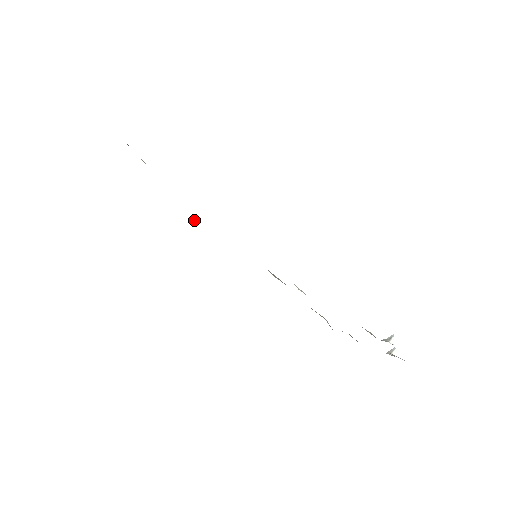
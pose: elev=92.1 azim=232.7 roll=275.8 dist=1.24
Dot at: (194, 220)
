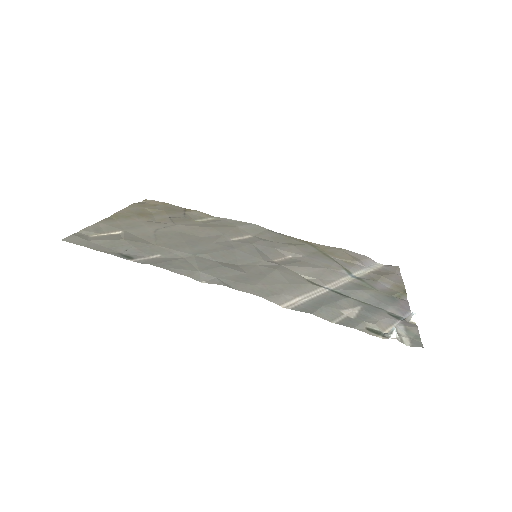
Dot at: (199, 214)
